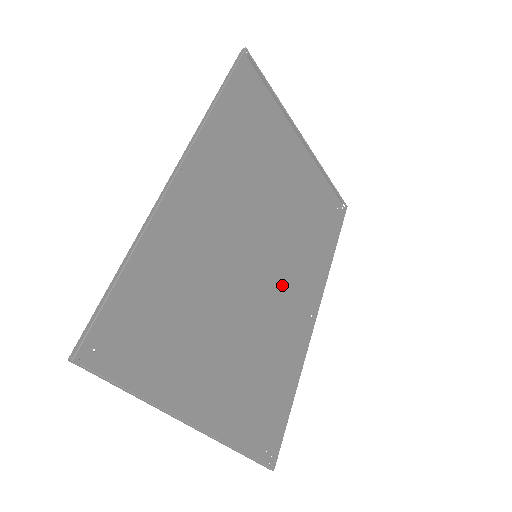
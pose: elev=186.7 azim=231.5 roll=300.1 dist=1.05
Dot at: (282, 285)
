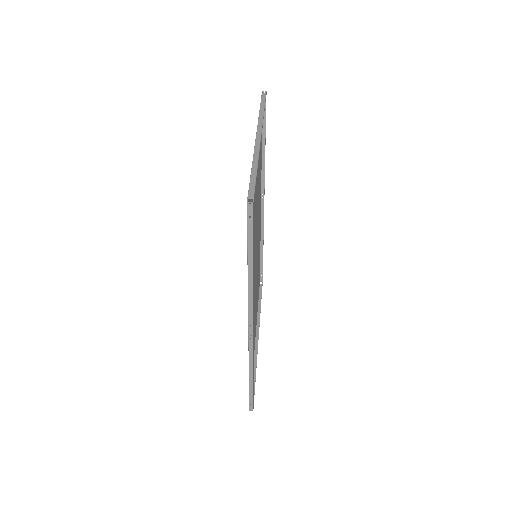
Dot at: occluded
